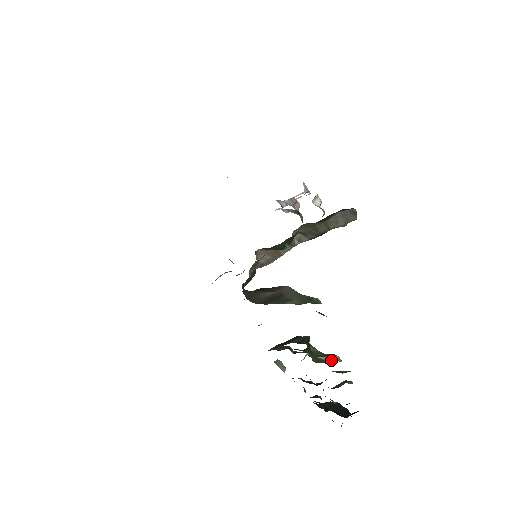
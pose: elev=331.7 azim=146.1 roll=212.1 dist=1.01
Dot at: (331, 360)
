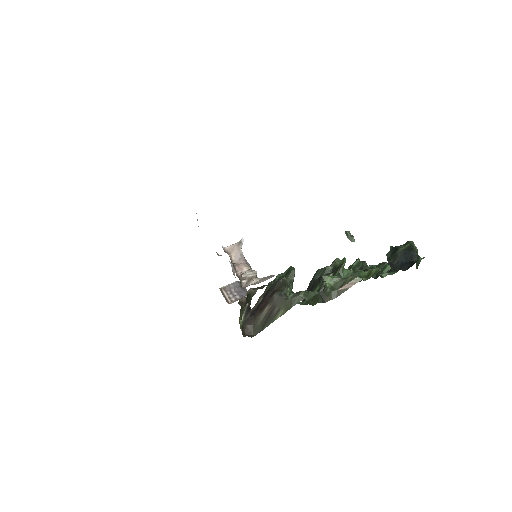
Dot at: (350, 286)
